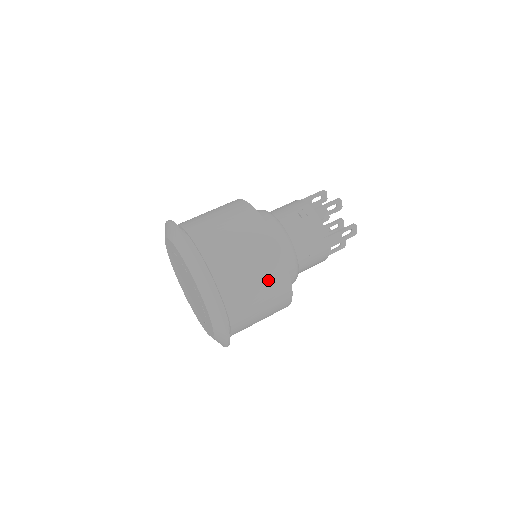
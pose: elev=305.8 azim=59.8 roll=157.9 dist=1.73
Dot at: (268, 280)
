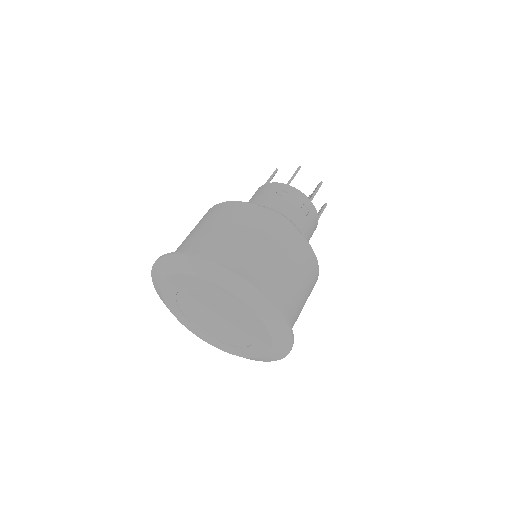
Dot at: occluded
